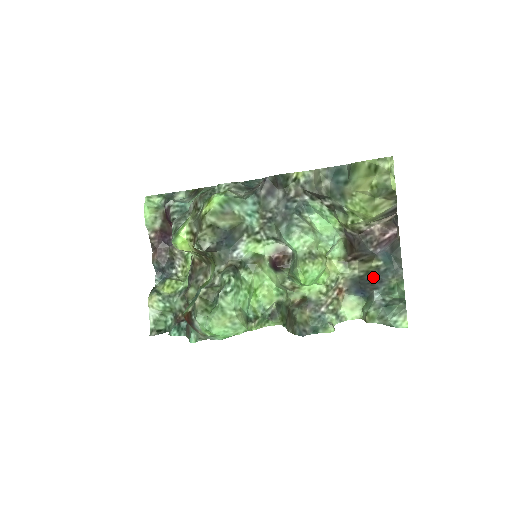
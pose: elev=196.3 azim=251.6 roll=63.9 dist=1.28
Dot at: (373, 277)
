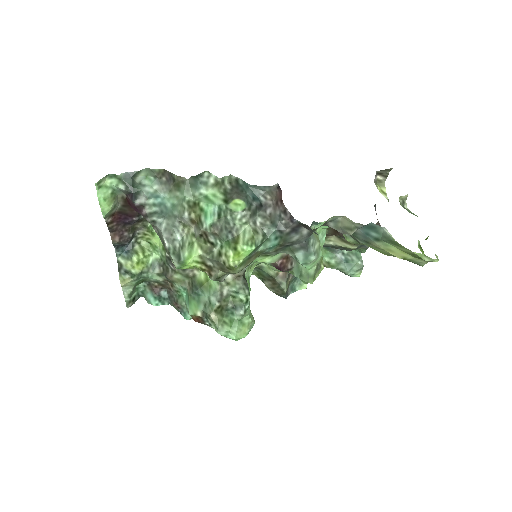
Dot at: (346, 250)
